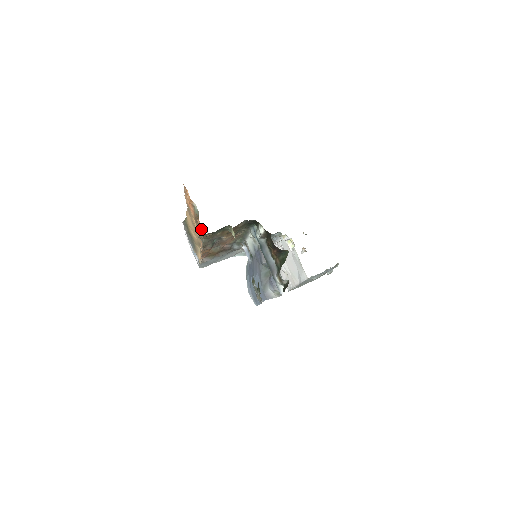
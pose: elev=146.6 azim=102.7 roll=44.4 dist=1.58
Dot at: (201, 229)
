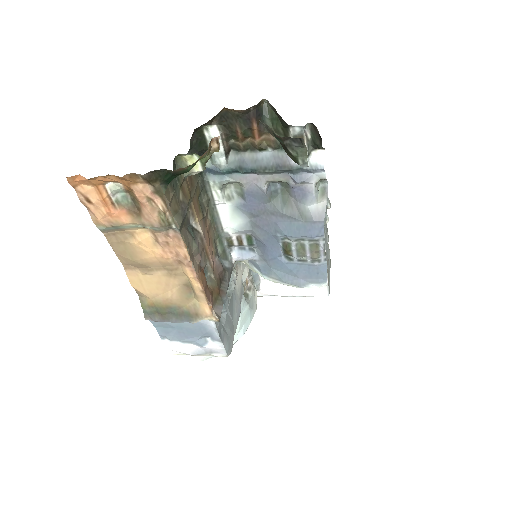
Dot at: (154, 203)
